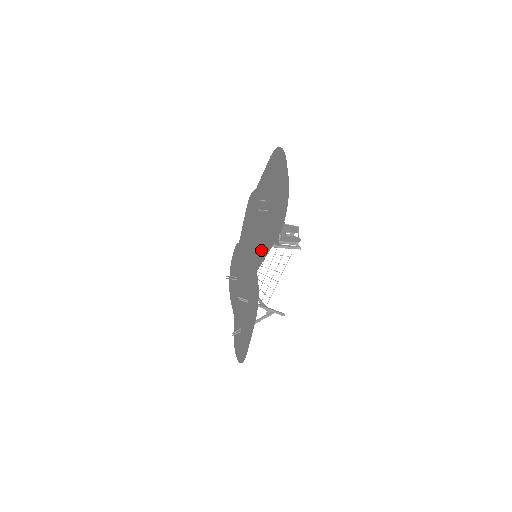
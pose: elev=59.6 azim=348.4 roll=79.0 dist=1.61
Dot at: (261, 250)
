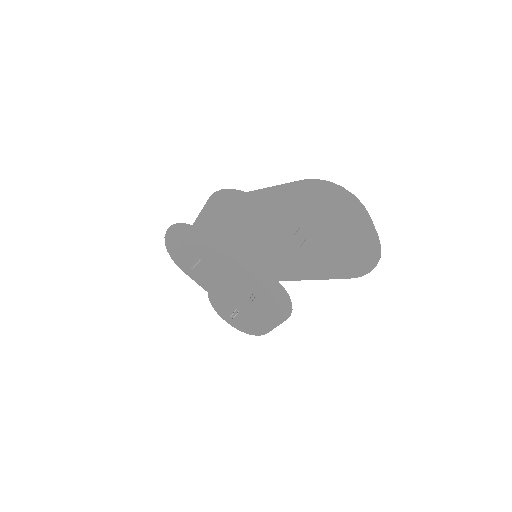
Dot at: (291, 269)
